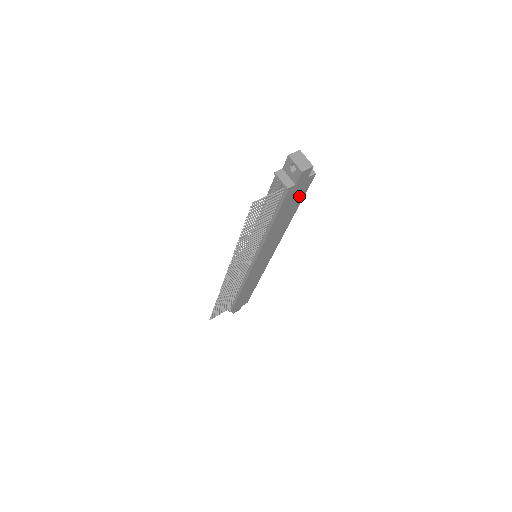
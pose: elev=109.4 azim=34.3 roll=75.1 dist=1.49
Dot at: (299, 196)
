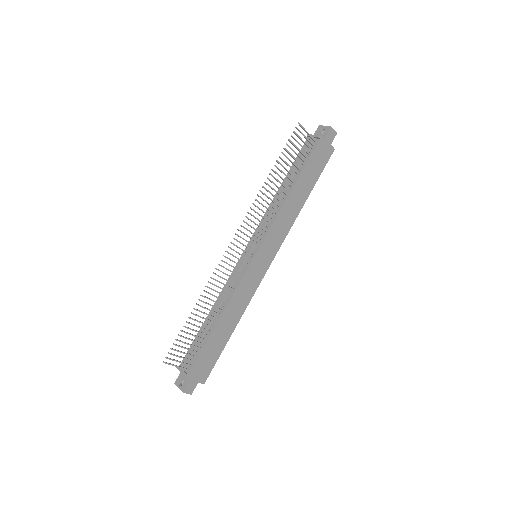
Dot at: (319, 167)
